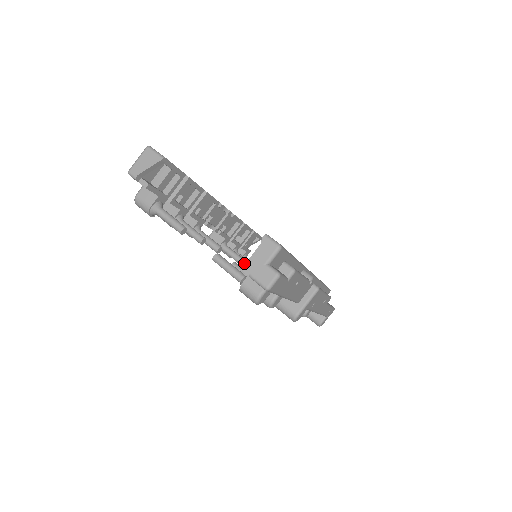
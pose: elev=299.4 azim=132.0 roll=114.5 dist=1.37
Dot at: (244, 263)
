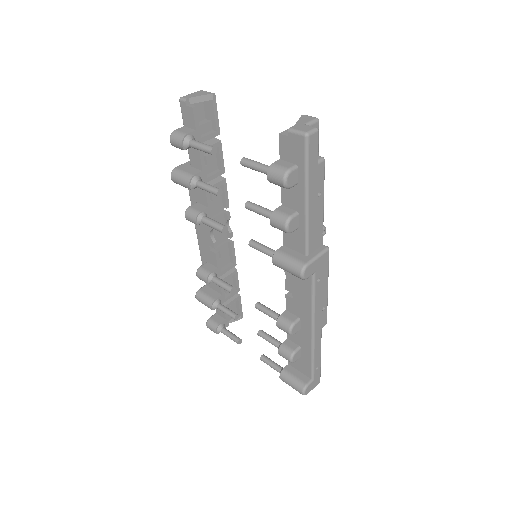
Dot at: (233, 292)
